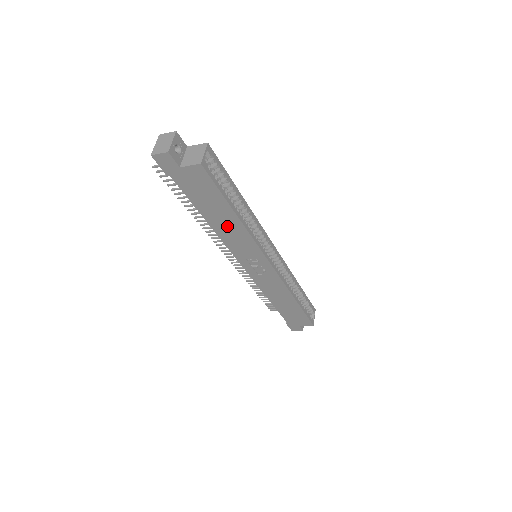
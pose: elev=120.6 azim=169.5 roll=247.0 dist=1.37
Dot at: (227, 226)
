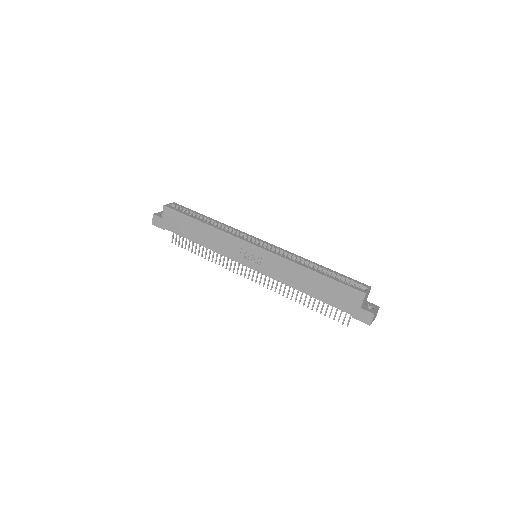
Dot at: (208, 237)
